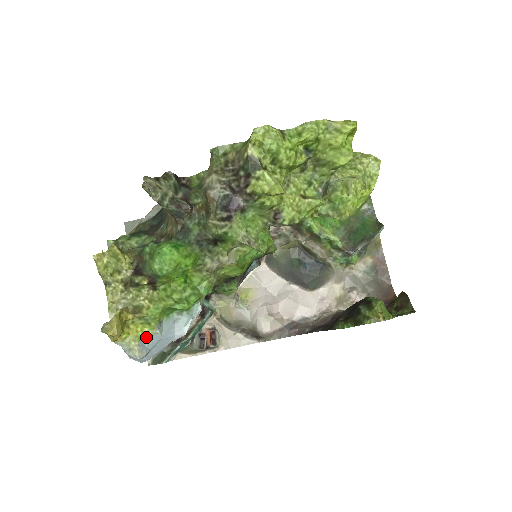
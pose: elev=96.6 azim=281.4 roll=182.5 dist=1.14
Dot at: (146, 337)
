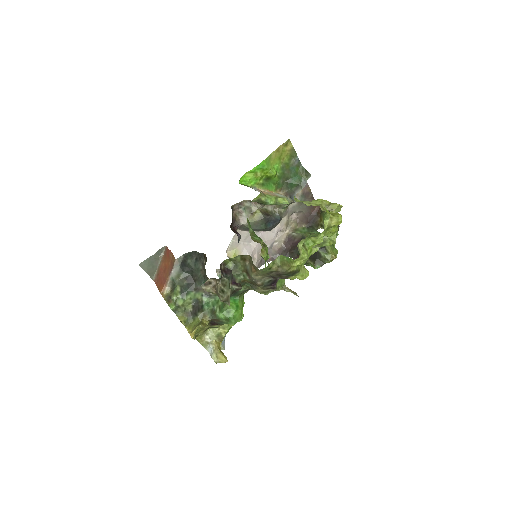
Dot at: occluded
